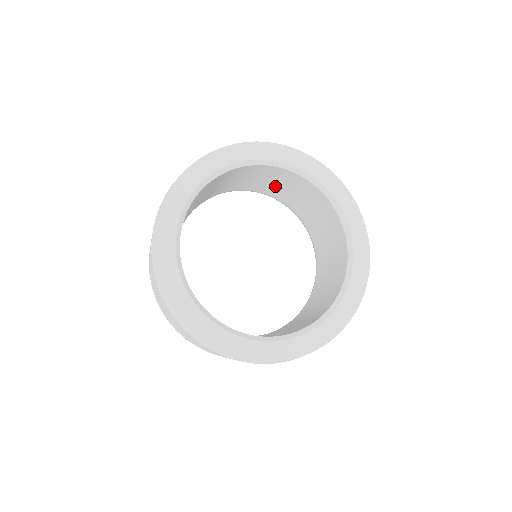
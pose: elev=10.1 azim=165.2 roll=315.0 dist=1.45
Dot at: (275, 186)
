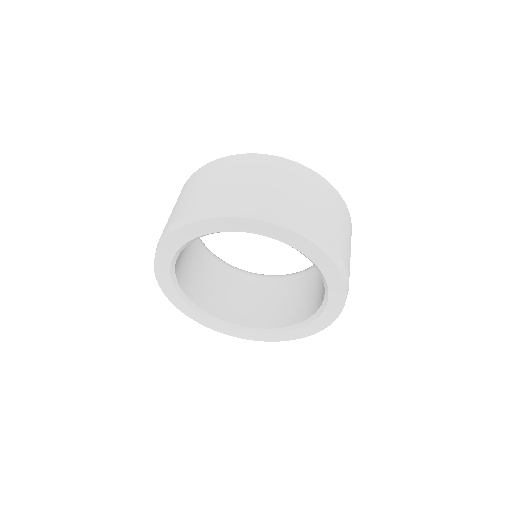
Dot at: occluded
